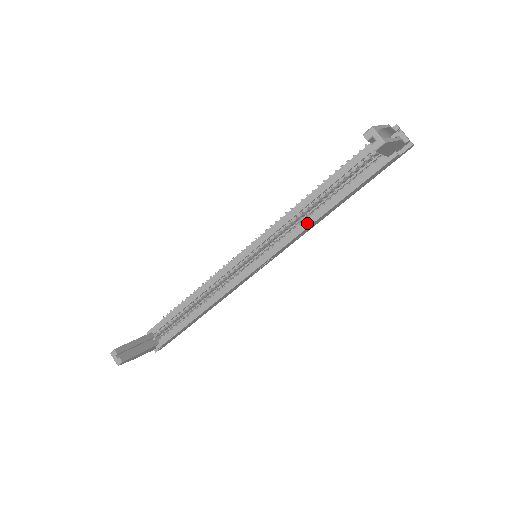
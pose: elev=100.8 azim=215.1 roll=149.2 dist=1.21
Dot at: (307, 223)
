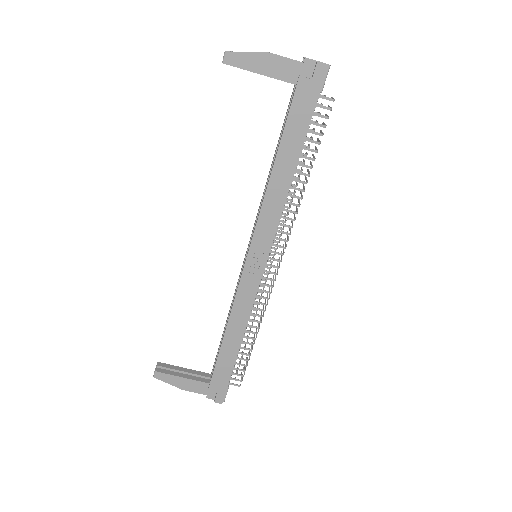
Dot at: (265, 192)
